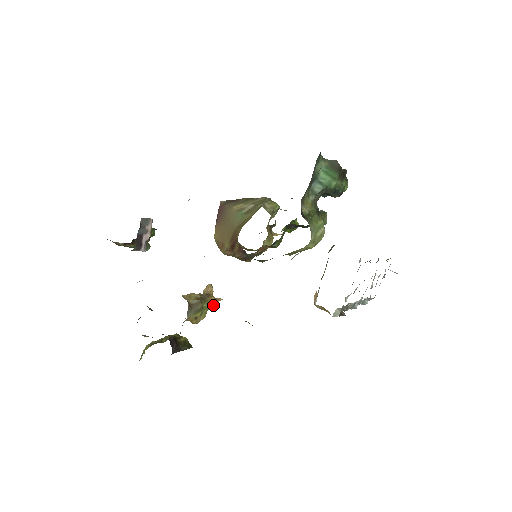
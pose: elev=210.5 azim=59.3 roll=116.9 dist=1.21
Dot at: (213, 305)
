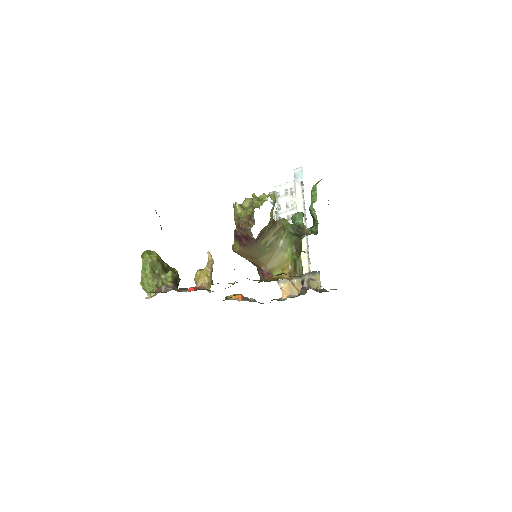
Dot at: occluded
